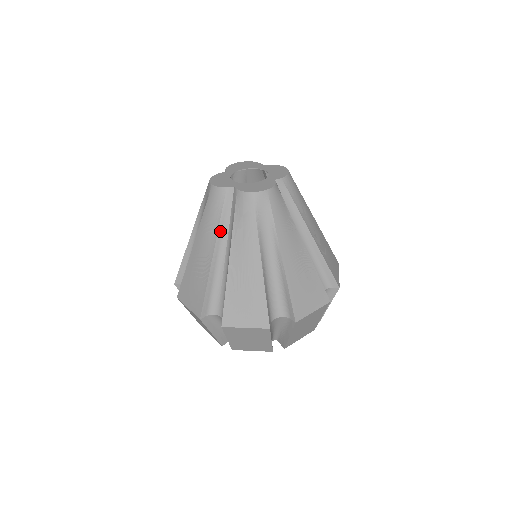
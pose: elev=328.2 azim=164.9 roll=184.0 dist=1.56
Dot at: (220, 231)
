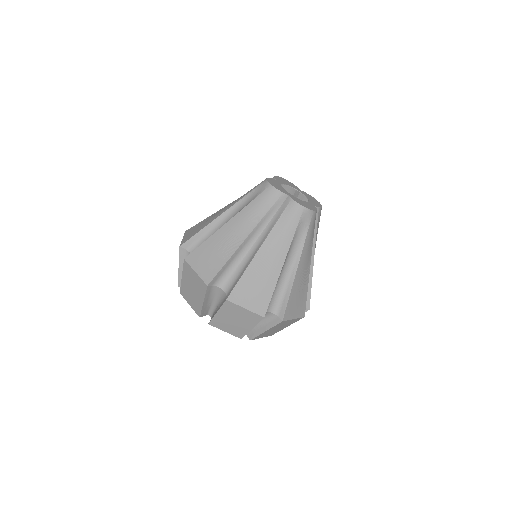
Dot at: (261, 223)
